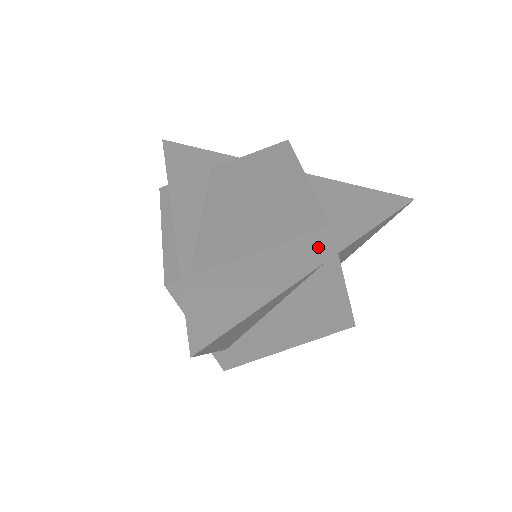
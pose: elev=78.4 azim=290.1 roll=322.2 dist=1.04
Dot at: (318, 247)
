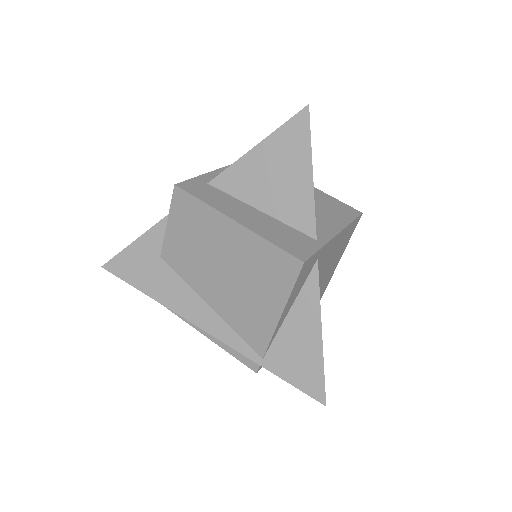
Dot at: (307, 268)
